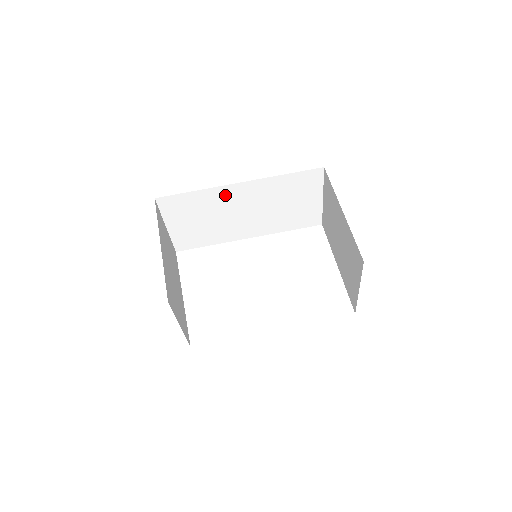
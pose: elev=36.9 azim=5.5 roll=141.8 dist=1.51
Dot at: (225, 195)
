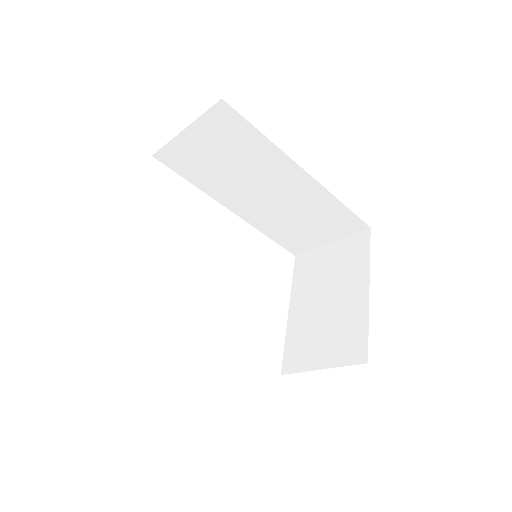
Dot at: (278, 166)
